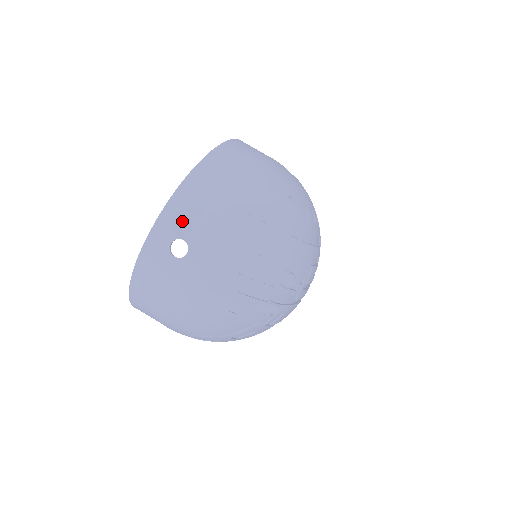
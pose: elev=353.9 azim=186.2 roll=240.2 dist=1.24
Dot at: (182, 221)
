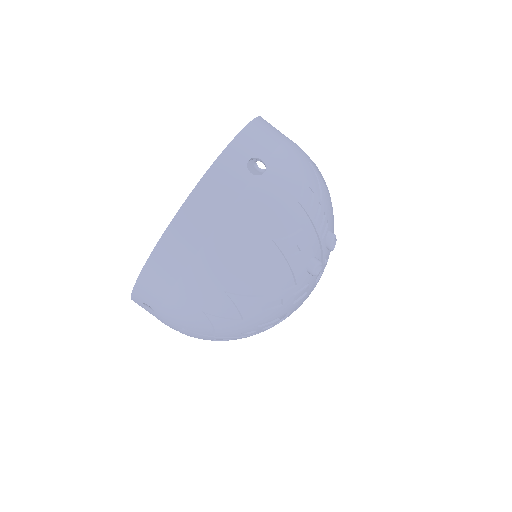
Dot at: (260, 144)
